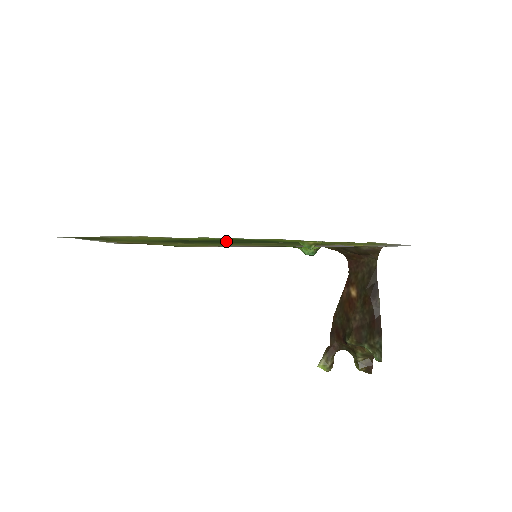
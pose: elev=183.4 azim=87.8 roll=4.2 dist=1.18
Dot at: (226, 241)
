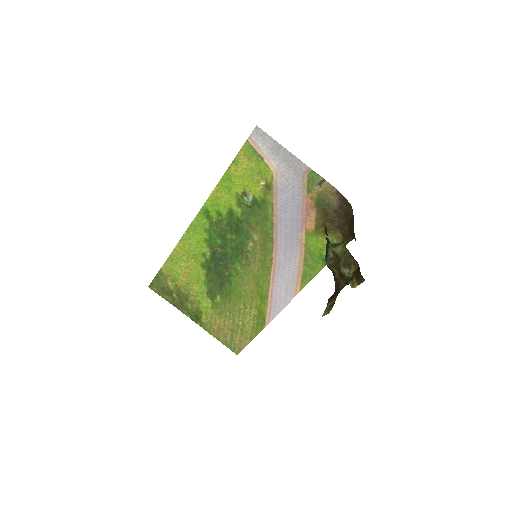
Dot at: (225, 247)
